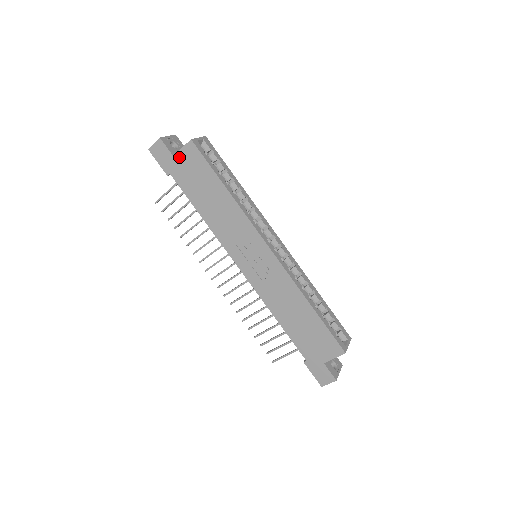
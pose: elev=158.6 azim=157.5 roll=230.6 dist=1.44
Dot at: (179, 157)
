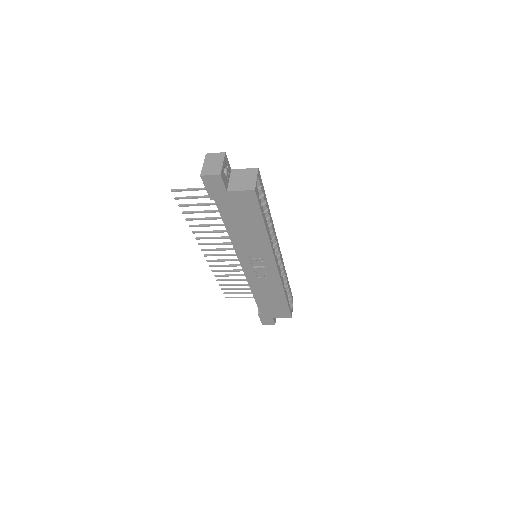
Dot at: (233, 194)
